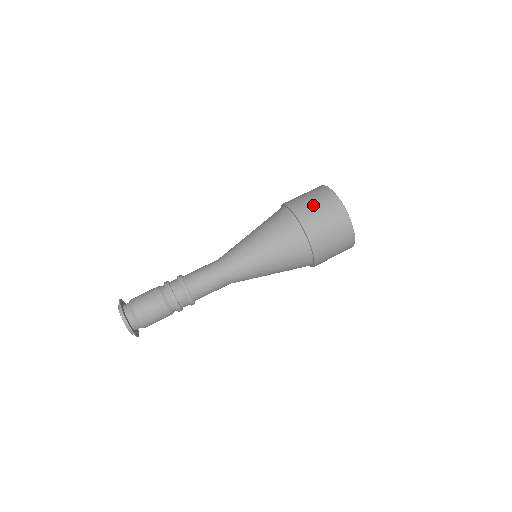
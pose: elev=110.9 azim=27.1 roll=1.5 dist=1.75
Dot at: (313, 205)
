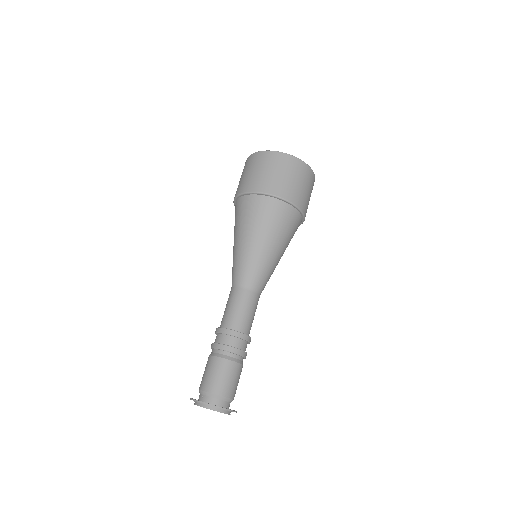
Dot at: (274, 175)
